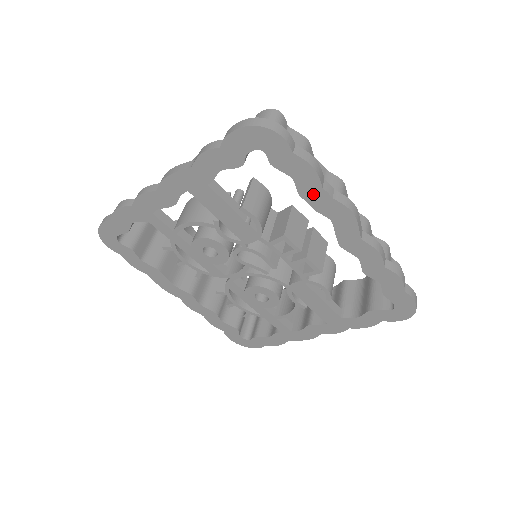
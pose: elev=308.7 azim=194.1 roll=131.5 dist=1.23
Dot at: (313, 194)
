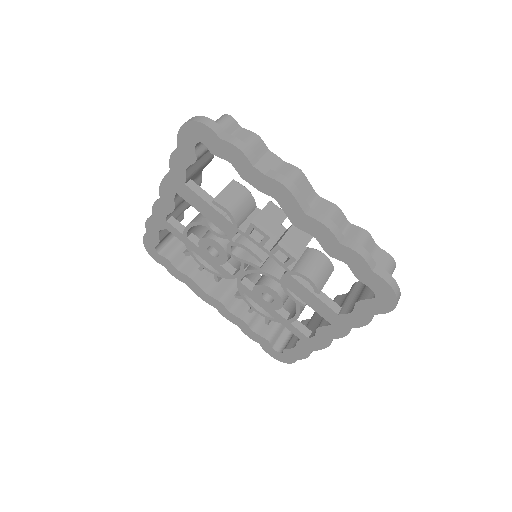
Dot at: (250, 174)
